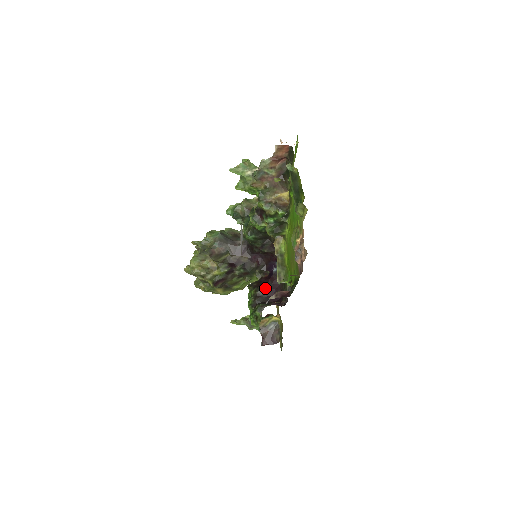
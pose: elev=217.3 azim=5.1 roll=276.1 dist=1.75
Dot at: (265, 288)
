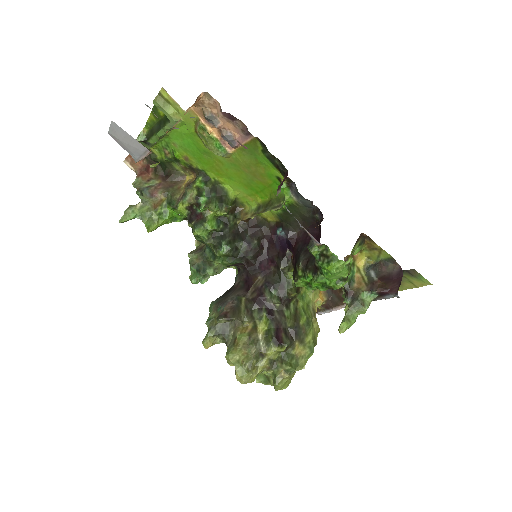
Dot at: (300, 253)
